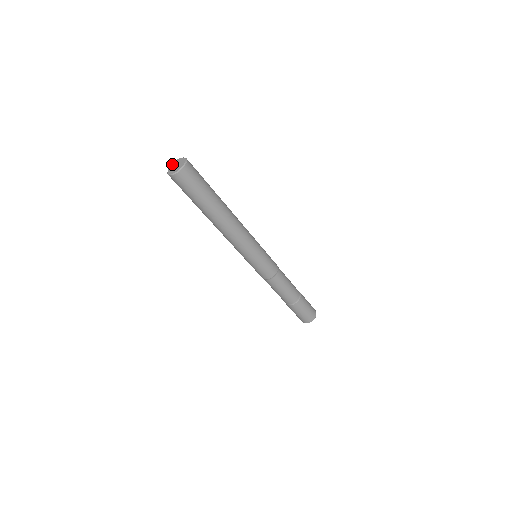
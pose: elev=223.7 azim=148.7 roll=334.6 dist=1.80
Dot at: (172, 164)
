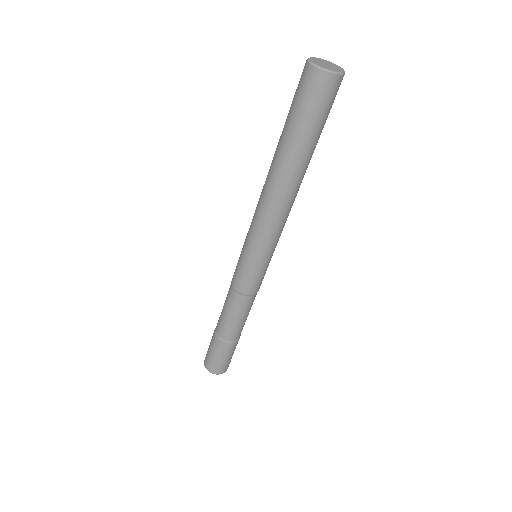
Dot at: (323, 59)
